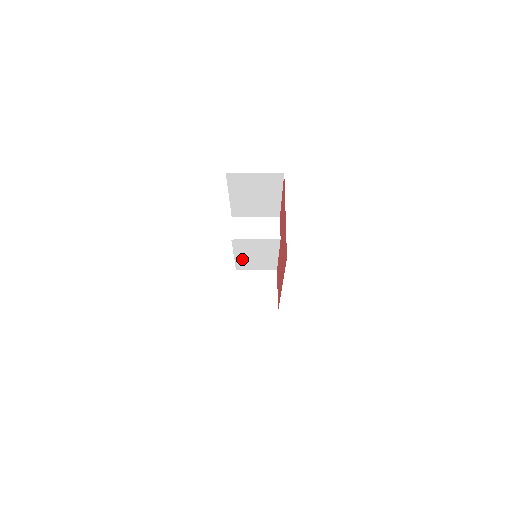
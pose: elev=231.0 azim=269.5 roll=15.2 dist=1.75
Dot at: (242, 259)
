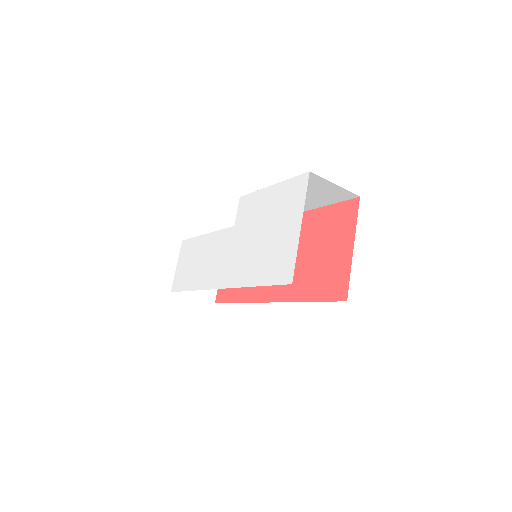
Dot at: occluded
